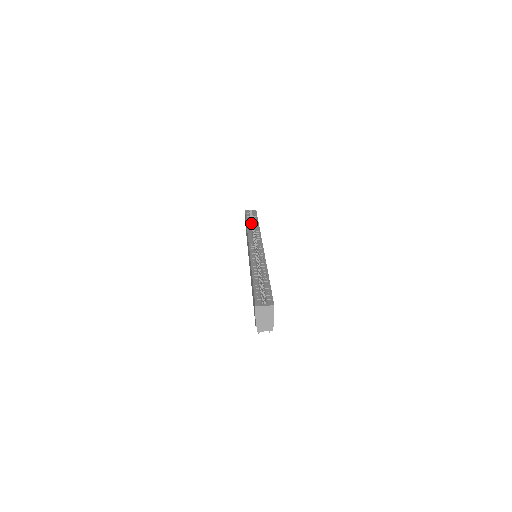
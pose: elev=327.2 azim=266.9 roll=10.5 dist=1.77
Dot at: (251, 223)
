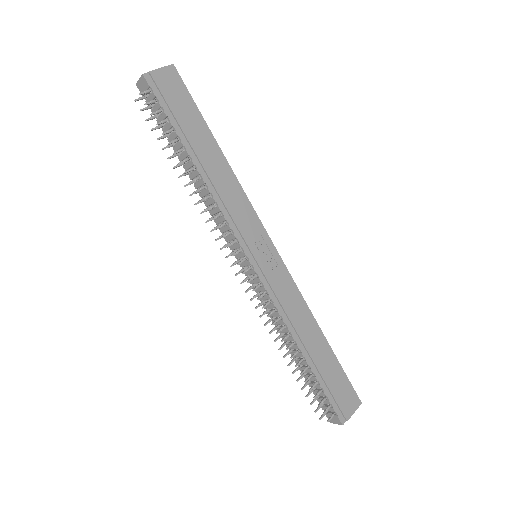
Dot at: occluded
